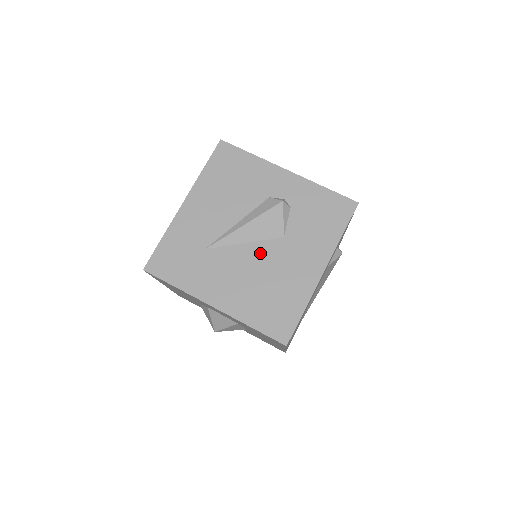
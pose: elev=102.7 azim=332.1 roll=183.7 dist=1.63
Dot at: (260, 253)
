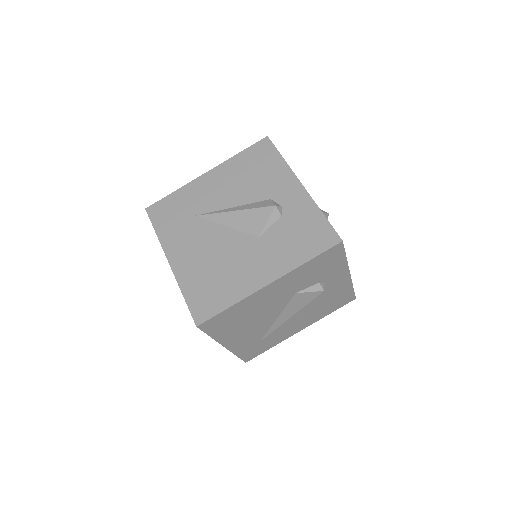
Dot at: (231, 240)
